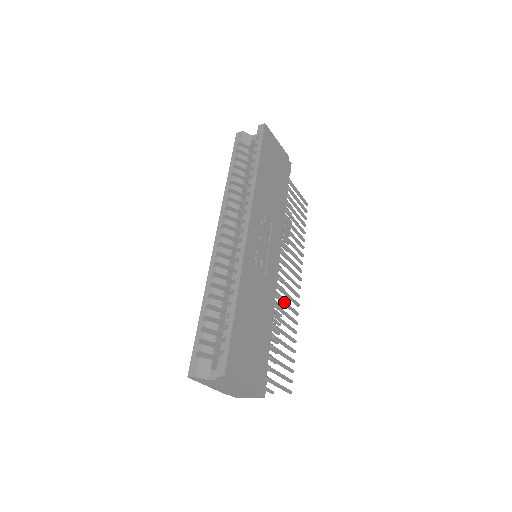
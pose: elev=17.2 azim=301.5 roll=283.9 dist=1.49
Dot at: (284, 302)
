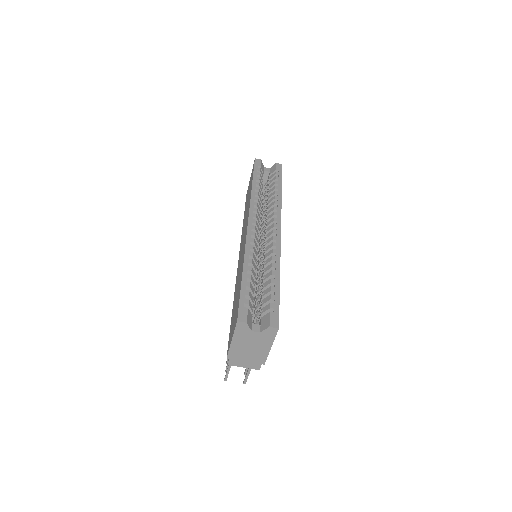
Dot at: occluded
